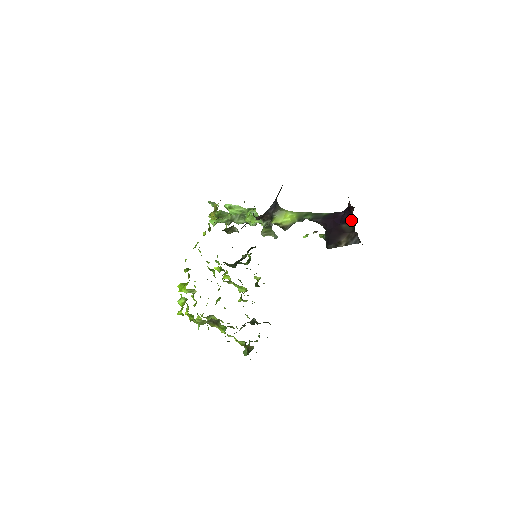
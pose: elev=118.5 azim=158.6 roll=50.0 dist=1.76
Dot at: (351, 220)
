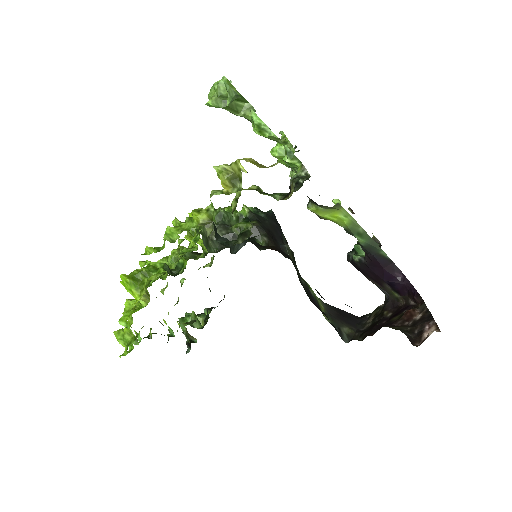
Dot at: (400, 295)
